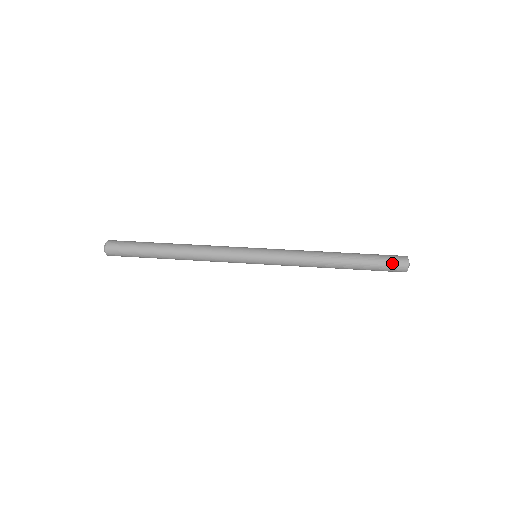
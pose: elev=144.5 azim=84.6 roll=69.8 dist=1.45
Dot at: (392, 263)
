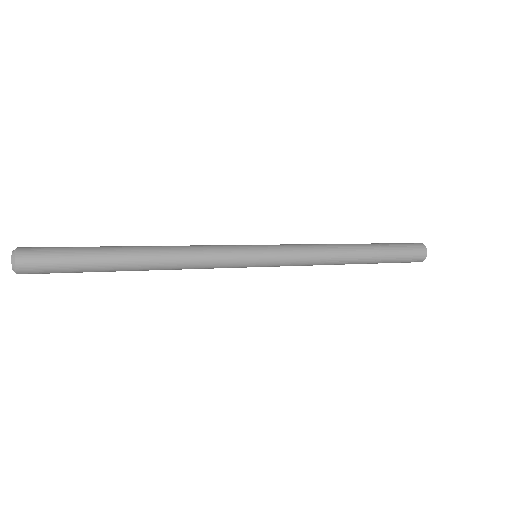
Dot at: (412, 250)
